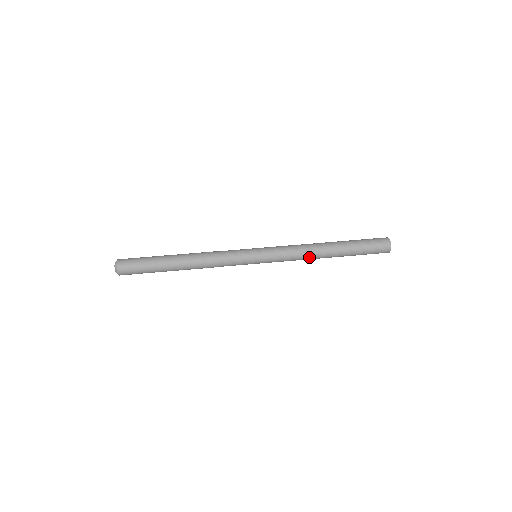
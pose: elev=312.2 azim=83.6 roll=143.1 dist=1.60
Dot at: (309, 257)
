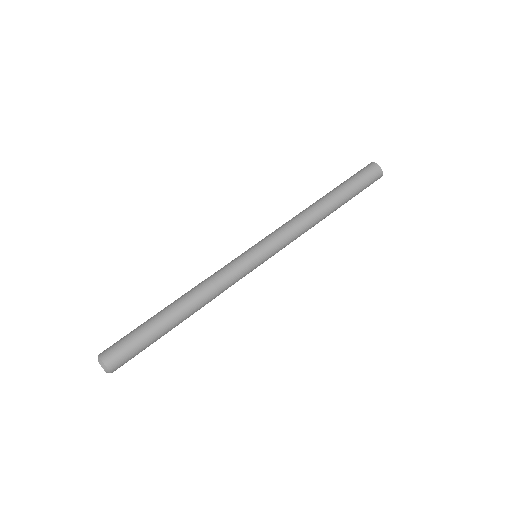
Dot at: (310, 228)
